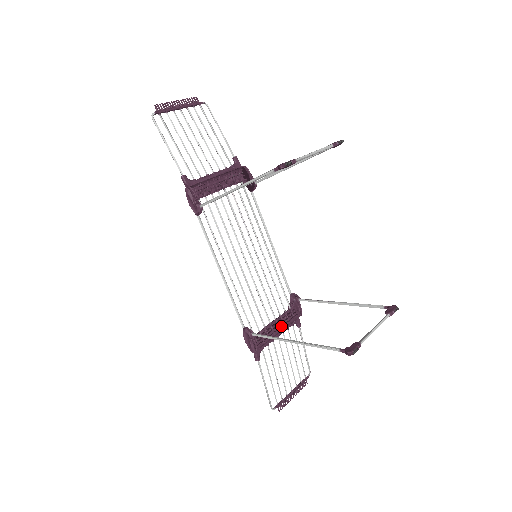
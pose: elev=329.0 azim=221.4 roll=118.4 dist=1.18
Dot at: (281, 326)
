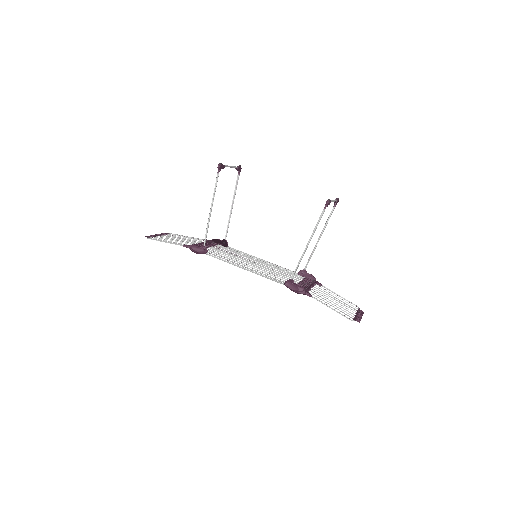
Dot at: (308, 284)
